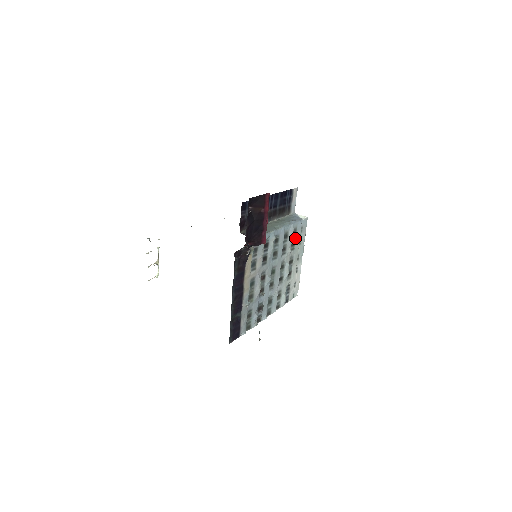
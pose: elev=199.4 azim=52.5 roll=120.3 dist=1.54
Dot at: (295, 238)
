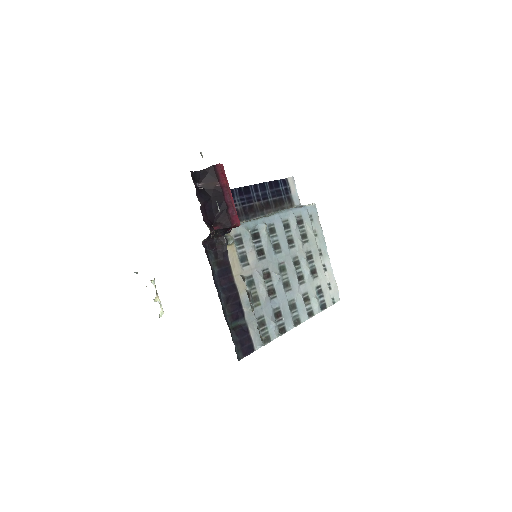
Dot at: (304, 228)
